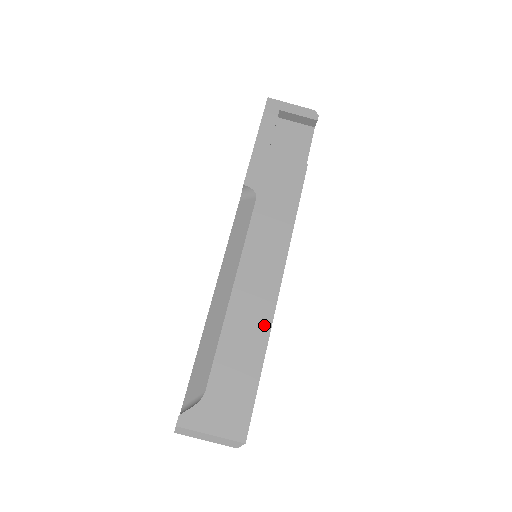
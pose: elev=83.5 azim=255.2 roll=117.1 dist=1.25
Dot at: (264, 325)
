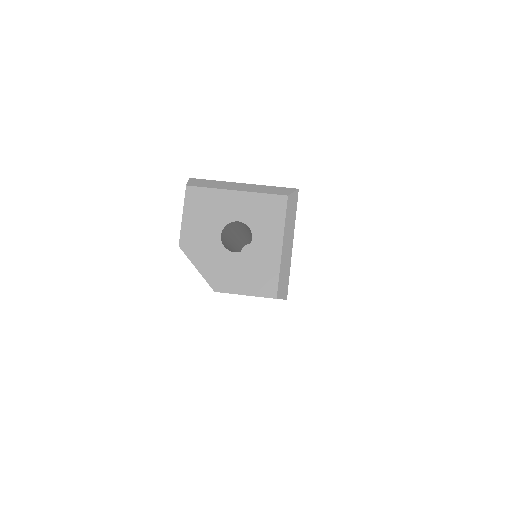
Dot at: occluded
